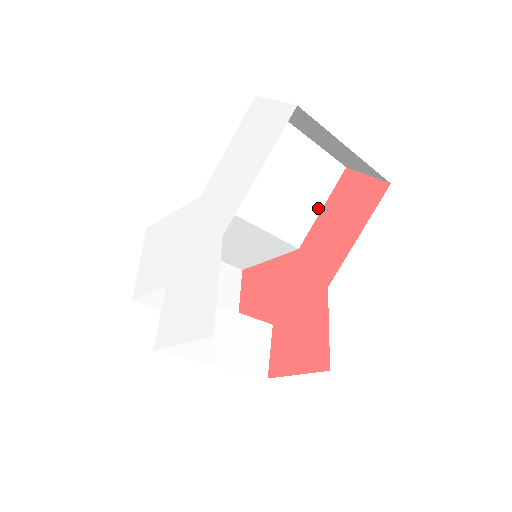
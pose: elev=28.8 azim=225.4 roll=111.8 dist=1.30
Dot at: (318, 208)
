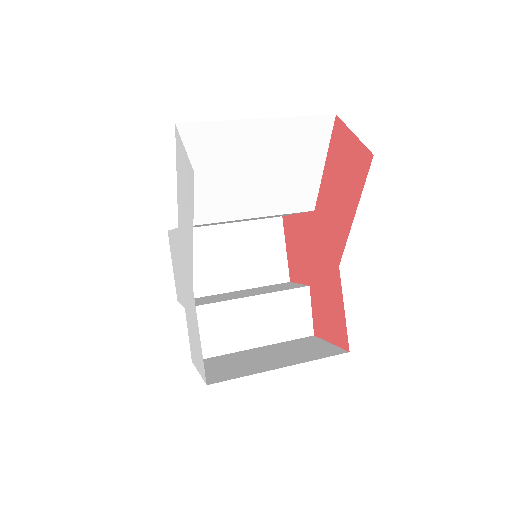
Dot at: (318, 169)
